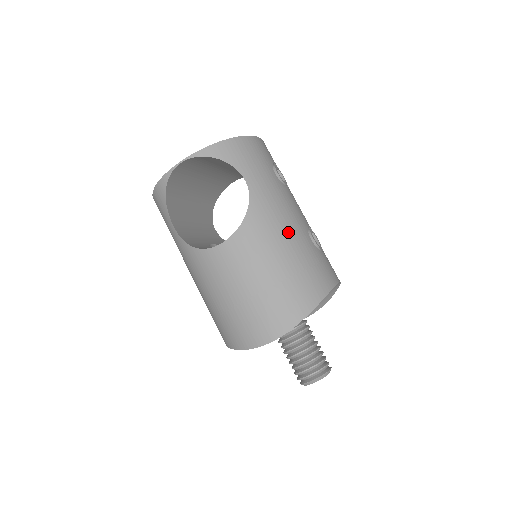
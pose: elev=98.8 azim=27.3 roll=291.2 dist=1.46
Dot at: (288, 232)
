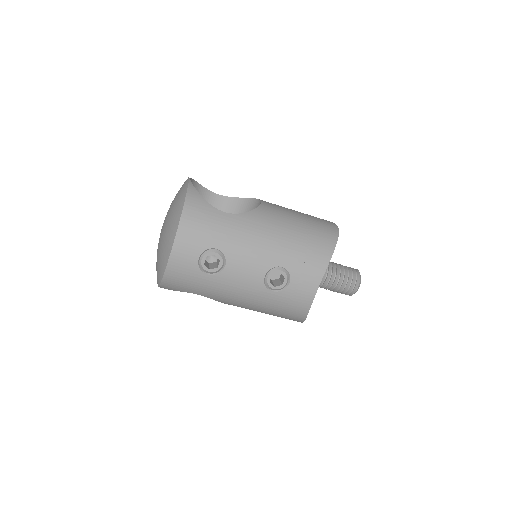
Dot at: (252, 303)
